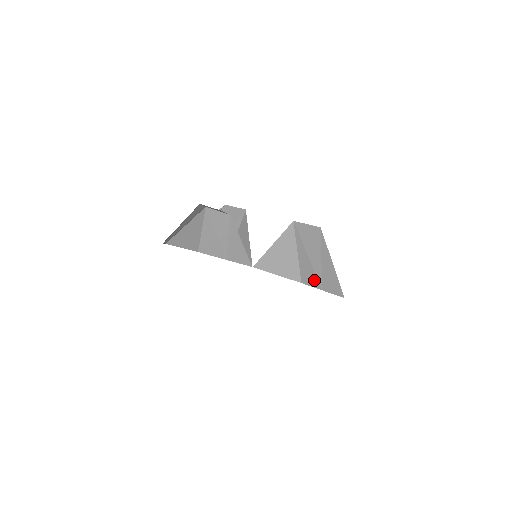
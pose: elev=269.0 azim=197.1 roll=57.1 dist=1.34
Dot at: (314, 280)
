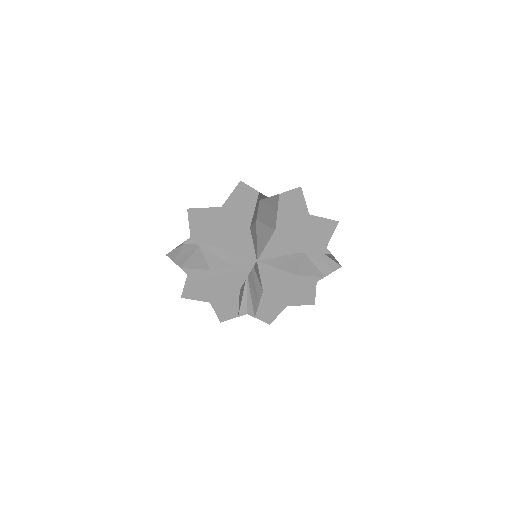
Dot at: (274, 217)
